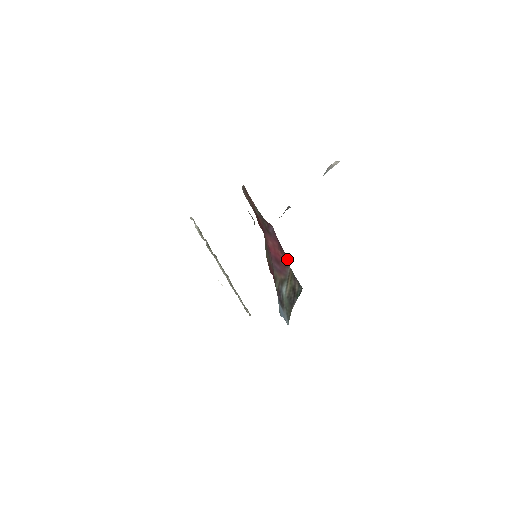
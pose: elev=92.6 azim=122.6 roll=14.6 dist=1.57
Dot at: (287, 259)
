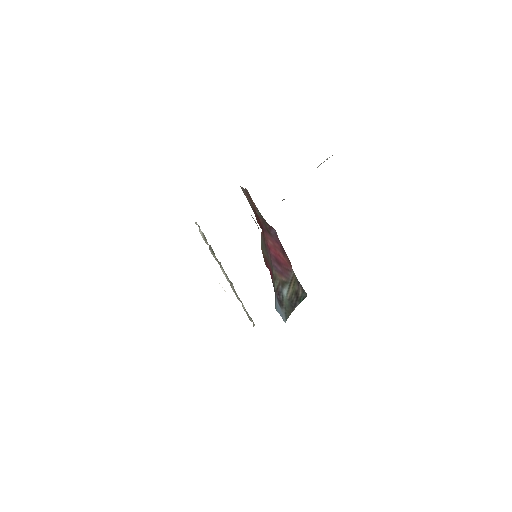
Dot at: occluded
